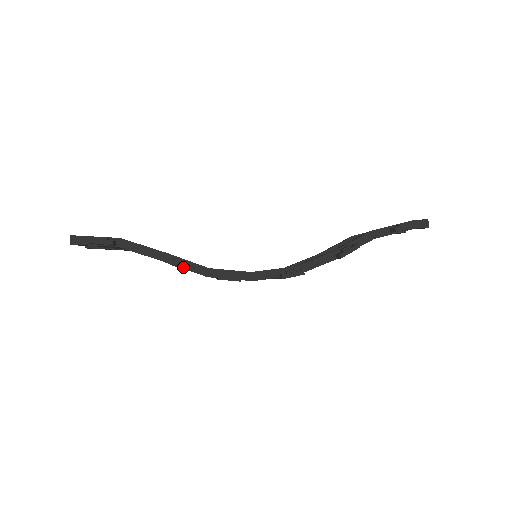
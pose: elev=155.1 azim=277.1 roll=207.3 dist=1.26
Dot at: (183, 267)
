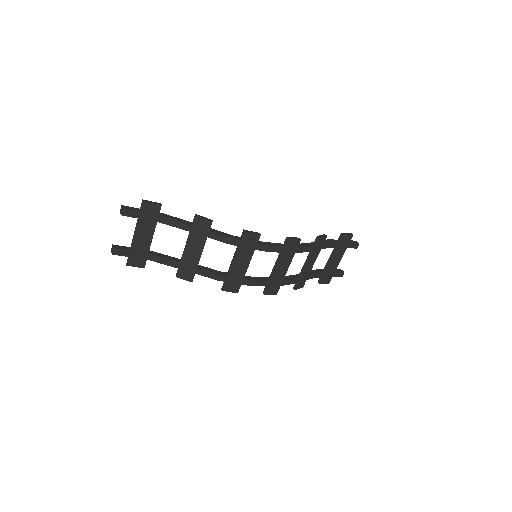
Dot at: (213, 232)
